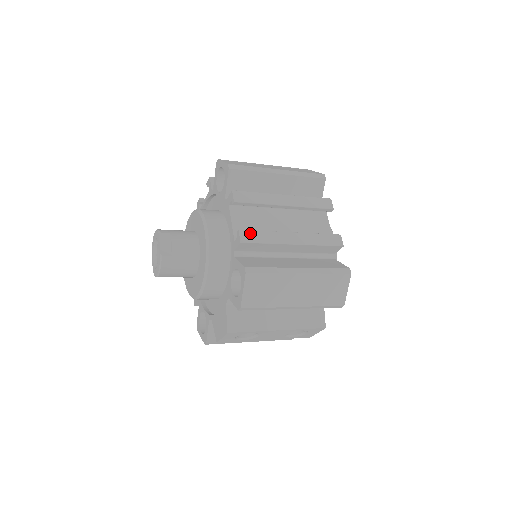
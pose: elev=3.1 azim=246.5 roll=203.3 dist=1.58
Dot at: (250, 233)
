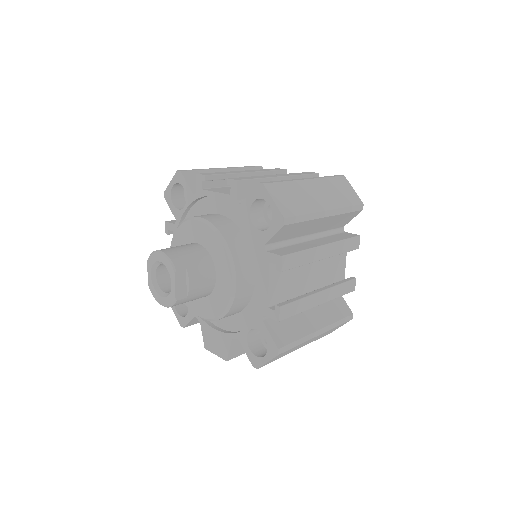
Dot at: (289, 307)
